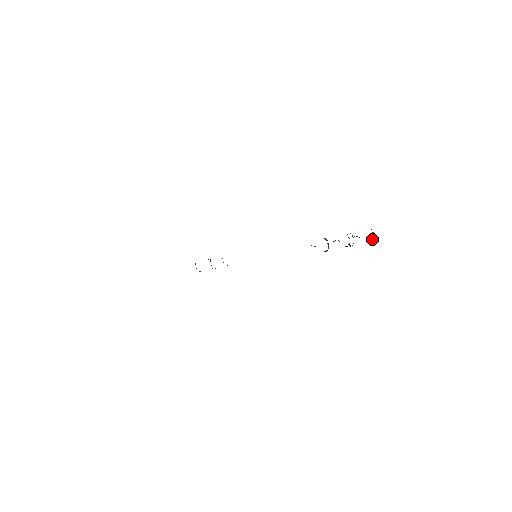
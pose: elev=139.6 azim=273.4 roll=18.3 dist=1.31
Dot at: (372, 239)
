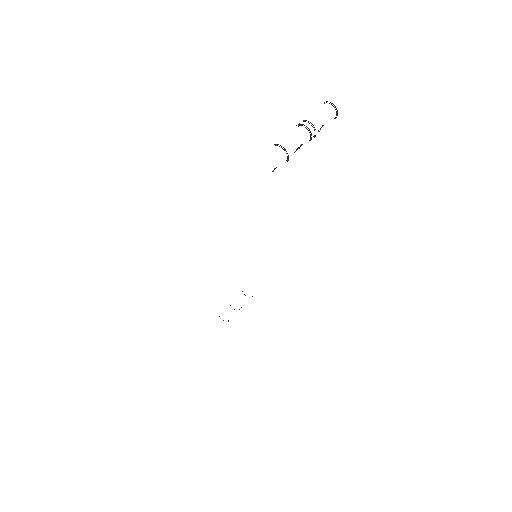
Dot at: occluded
